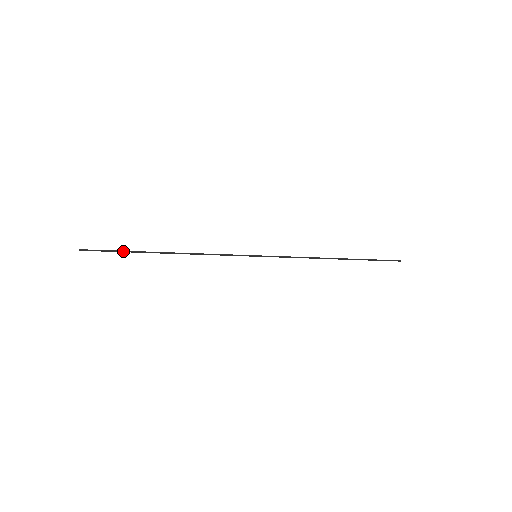
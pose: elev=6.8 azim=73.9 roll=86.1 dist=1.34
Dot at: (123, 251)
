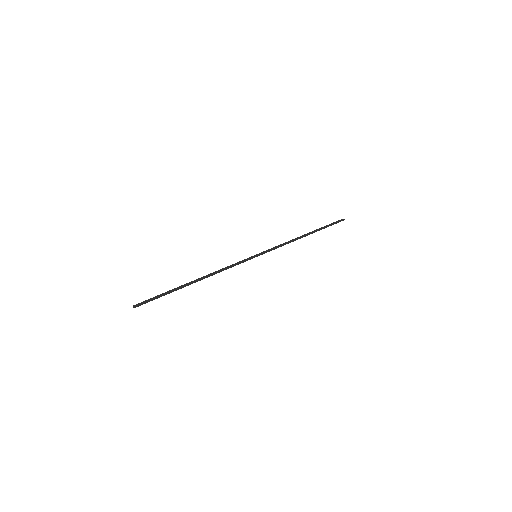
Dot at: (166, 294)
